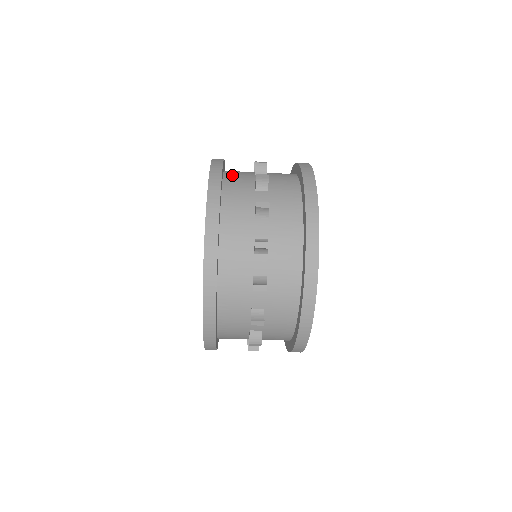
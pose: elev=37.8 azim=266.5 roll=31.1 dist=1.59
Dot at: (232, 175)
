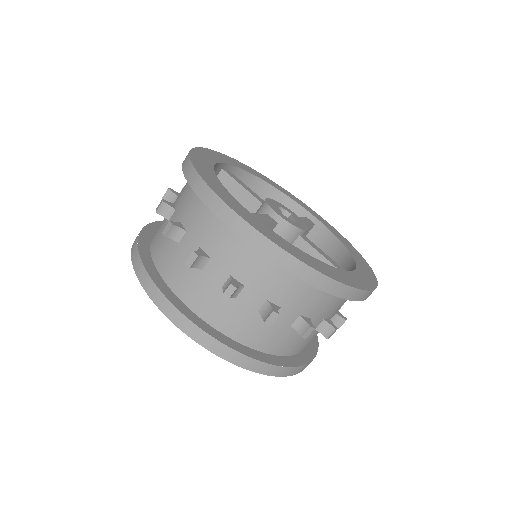
Dot at: (155, 244)
